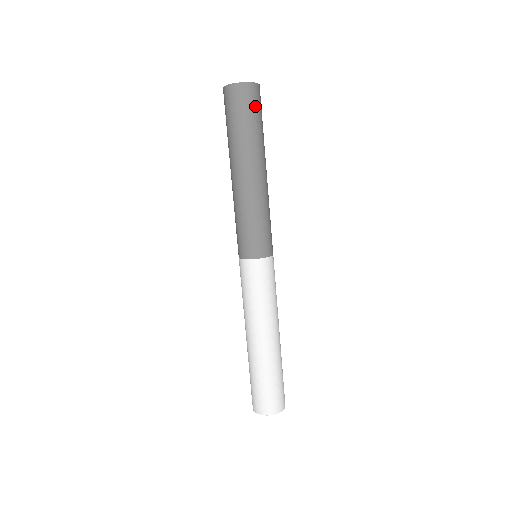
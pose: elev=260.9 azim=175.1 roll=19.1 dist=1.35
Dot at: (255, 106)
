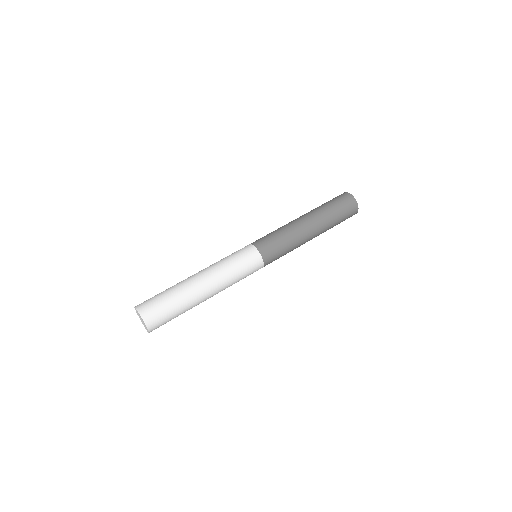
Dot at: (347, 214)
